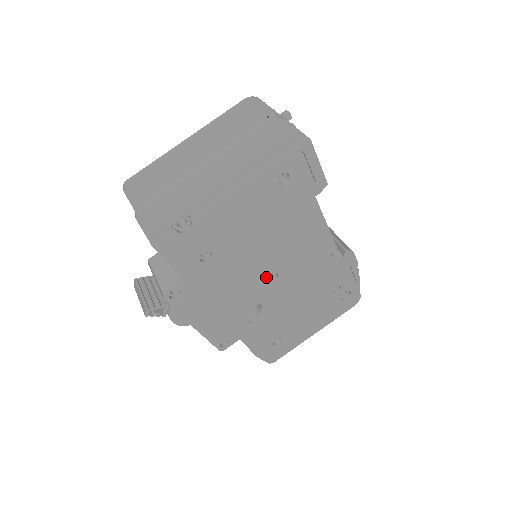
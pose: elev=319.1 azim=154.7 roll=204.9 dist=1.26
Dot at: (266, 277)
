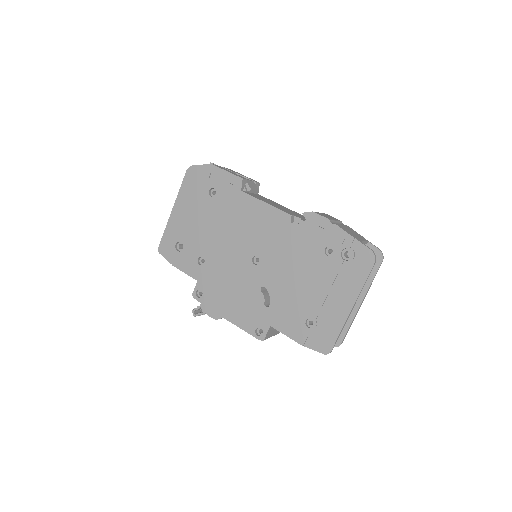
Dot at: (251, 262)
